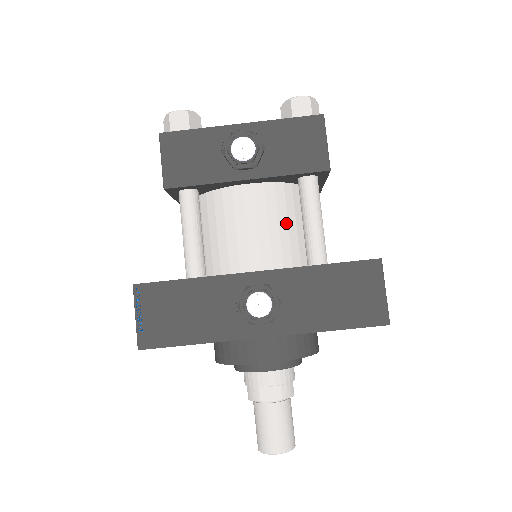
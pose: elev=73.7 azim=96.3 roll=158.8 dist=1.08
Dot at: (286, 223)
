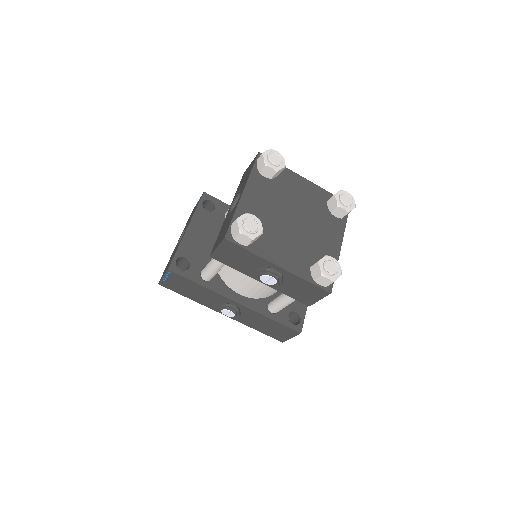
Dot at: occluded
